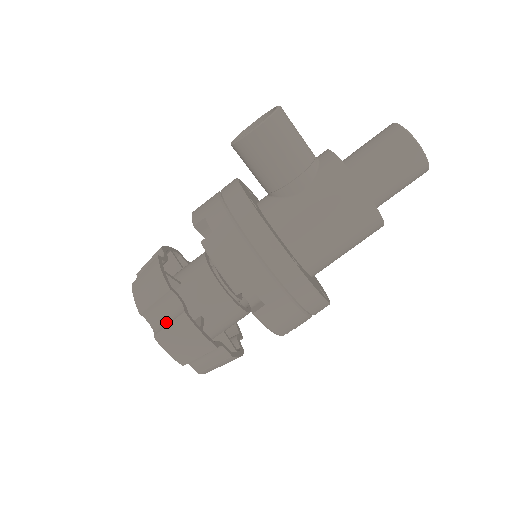
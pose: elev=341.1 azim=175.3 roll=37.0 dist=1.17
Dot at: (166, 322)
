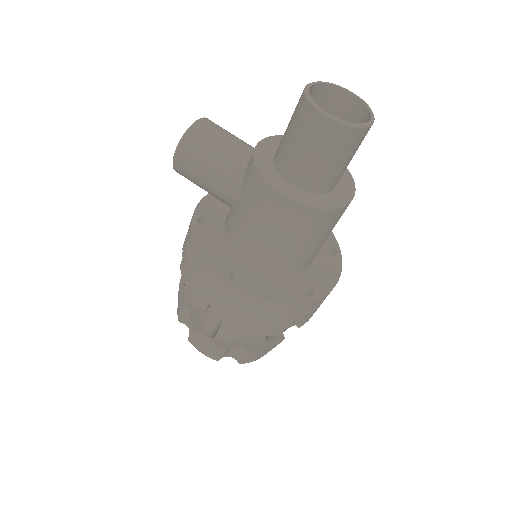
Dot at: occluded
